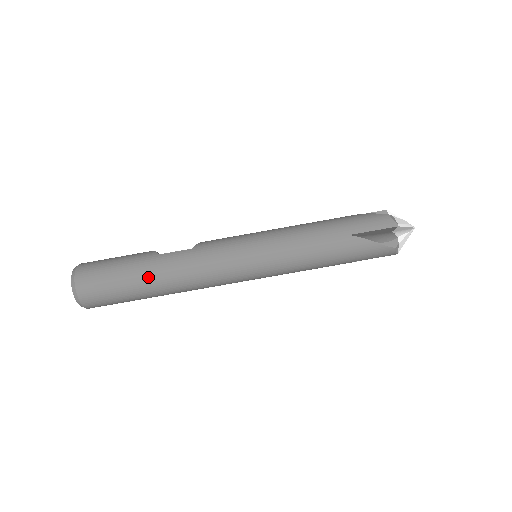
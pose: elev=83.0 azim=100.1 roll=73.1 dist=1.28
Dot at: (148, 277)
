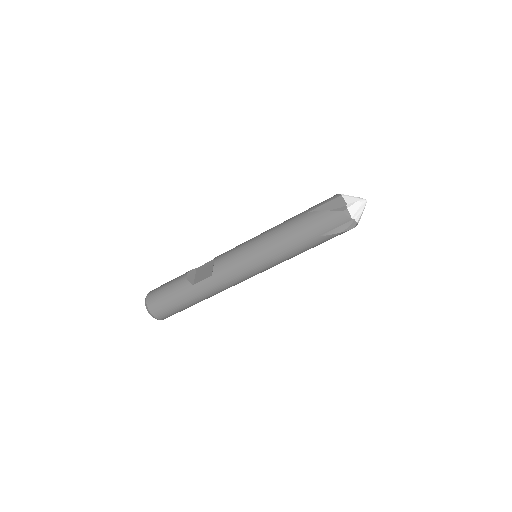
Dot at: (195, 300)
